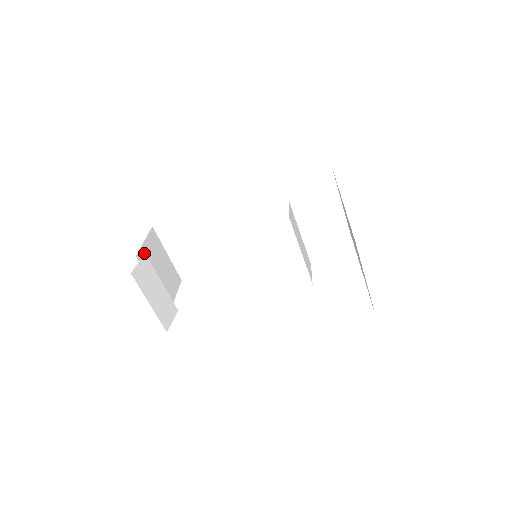
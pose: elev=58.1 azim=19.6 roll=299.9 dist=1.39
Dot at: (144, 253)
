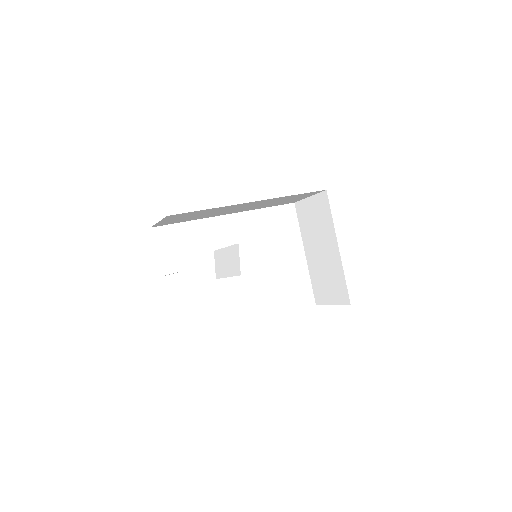
Dot at: occluded
